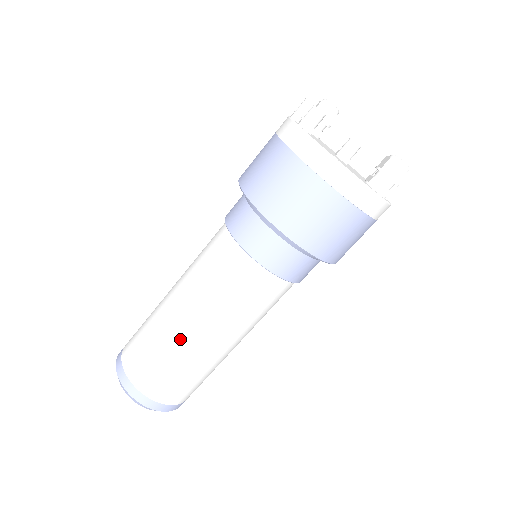
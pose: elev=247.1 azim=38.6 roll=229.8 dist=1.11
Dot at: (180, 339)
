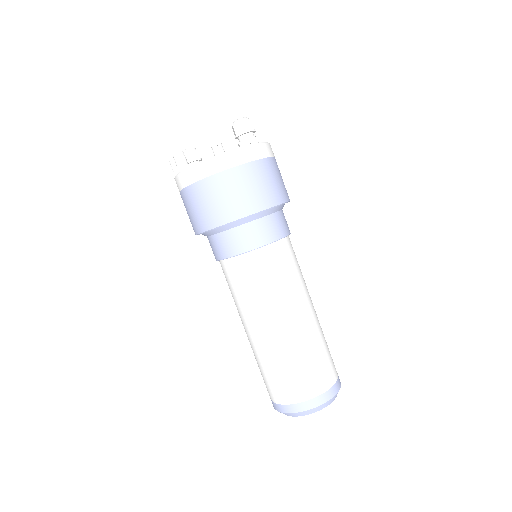
Dot at: (279, 342)
